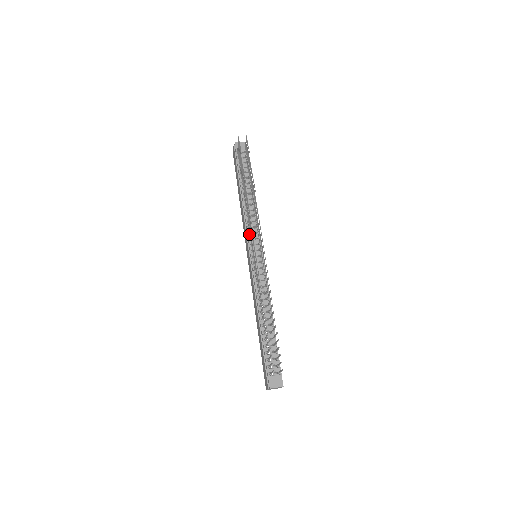
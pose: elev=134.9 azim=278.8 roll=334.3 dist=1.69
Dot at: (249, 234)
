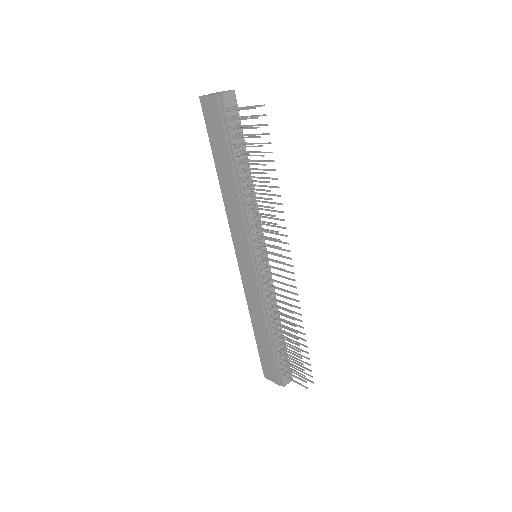
Dot at: (252, 235)
